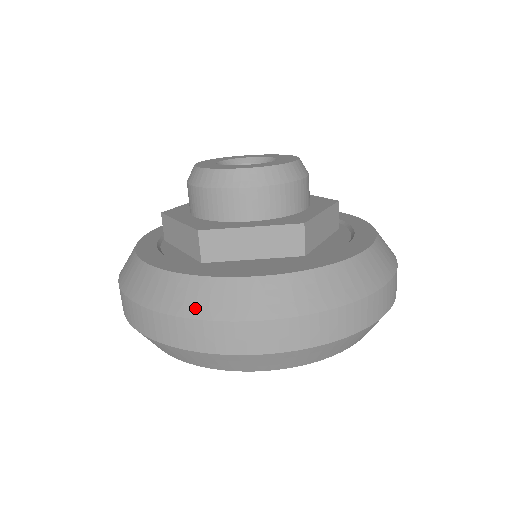
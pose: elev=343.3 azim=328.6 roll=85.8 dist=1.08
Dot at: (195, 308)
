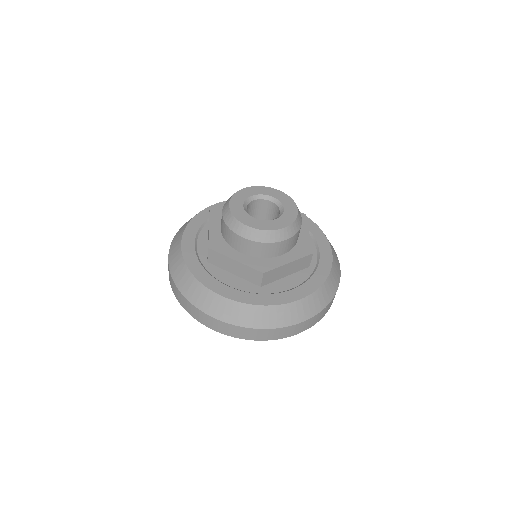
Dot at: (187, 292)
